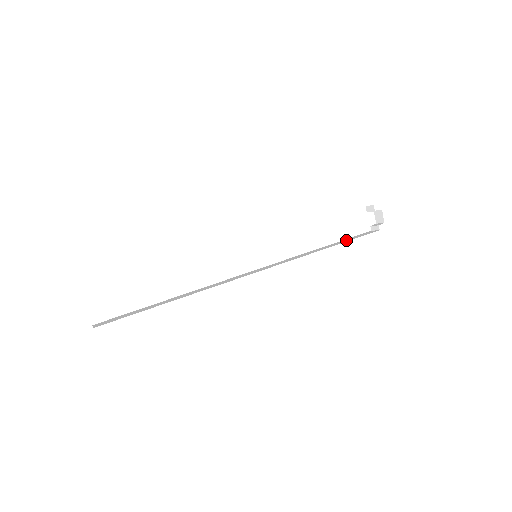
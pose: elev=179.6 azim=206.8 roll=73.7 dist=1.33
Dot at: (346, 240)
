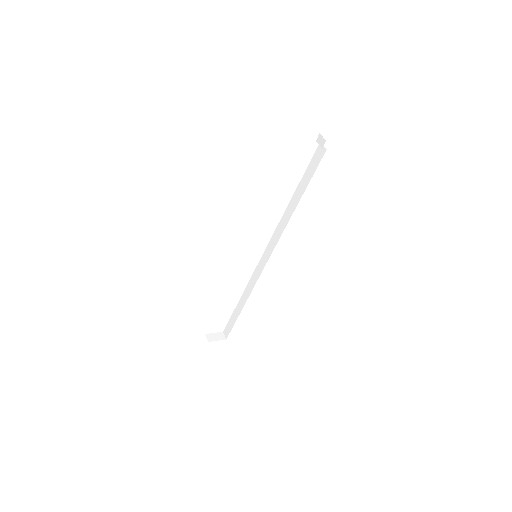
Dot at: (305, 182)
